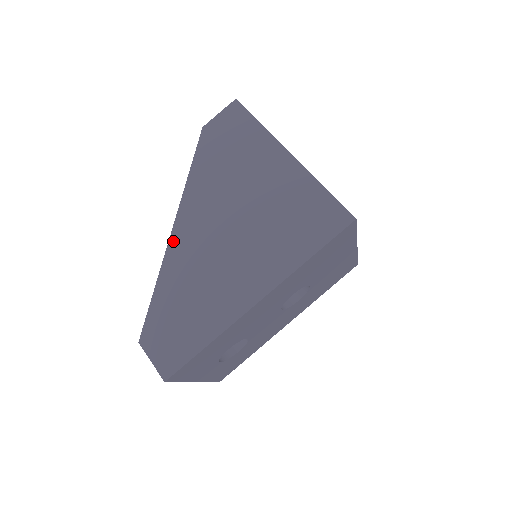
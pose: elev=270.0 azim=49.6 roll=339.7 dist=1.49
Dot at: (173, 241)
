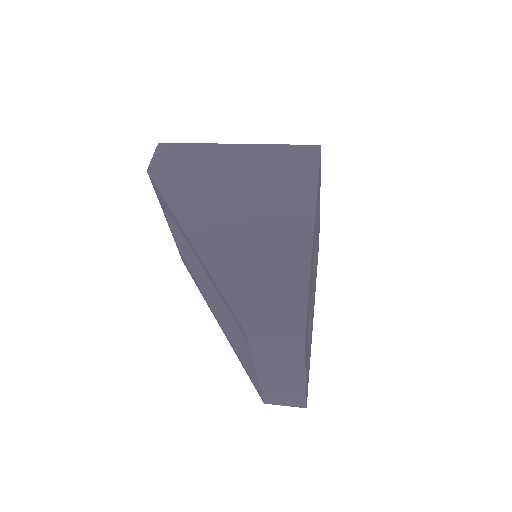
Dot at: (198, 245)
